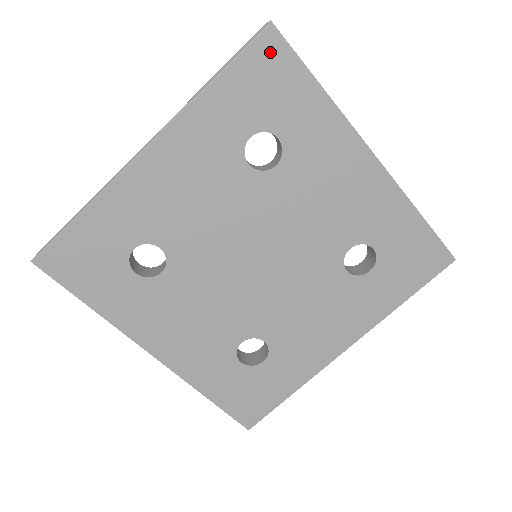
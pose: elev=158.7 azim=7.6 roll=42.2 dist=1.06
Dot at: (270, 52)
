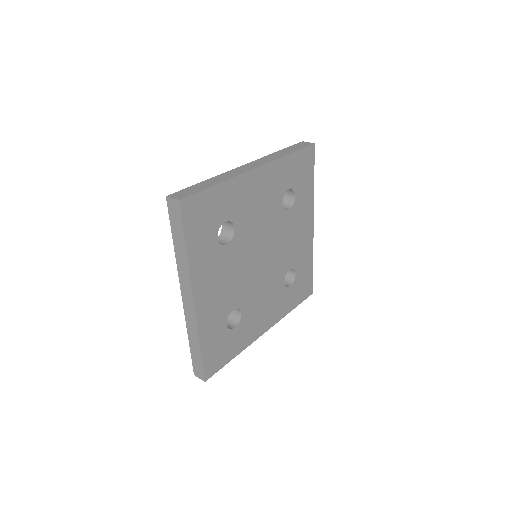
Dot at: (191, 208)
